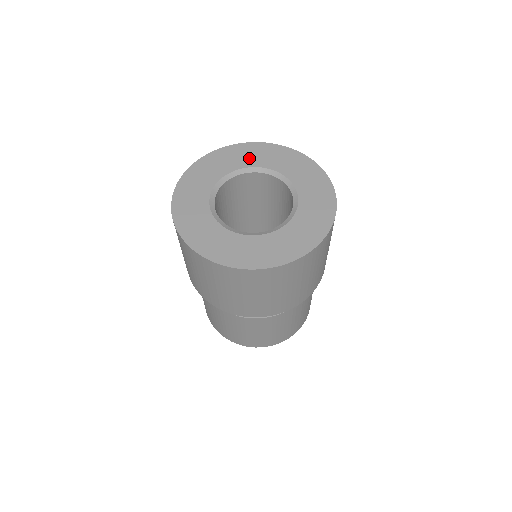
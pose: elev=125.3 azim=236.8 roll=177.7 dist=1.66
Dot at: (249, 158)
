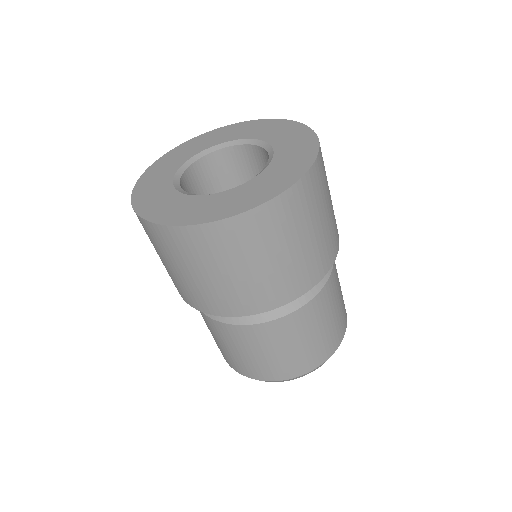
Dot at: (272, 133)
